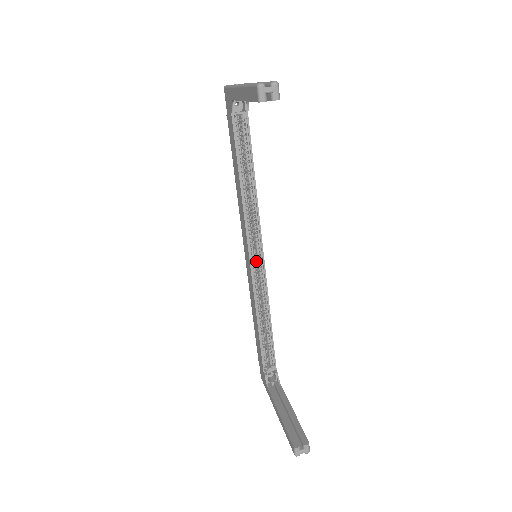
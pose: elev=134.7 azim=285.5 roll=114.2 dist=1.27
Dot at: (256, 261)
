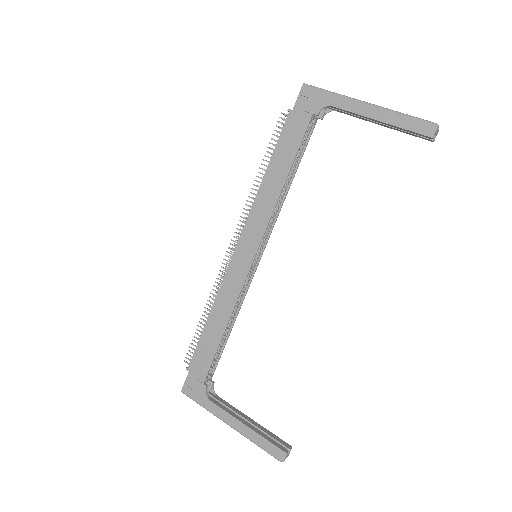
Dot at: occluded
